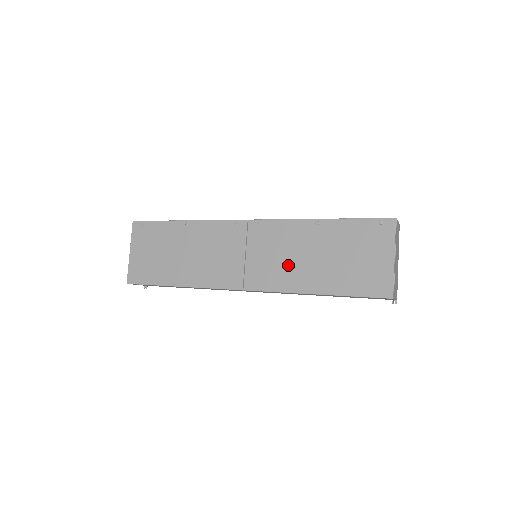
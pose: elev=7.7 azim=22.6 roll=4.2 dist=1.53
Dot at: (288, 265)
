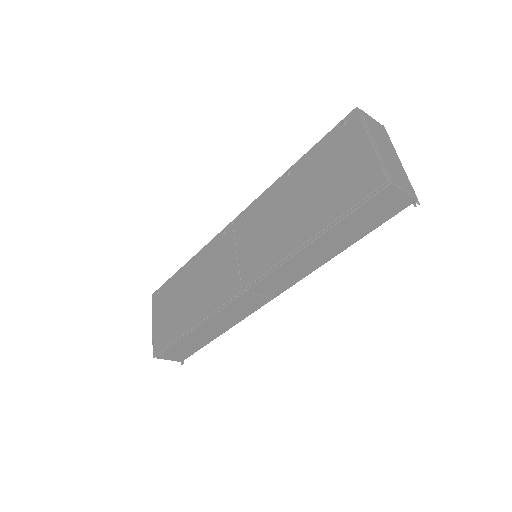
Dot at: (274, 233)
